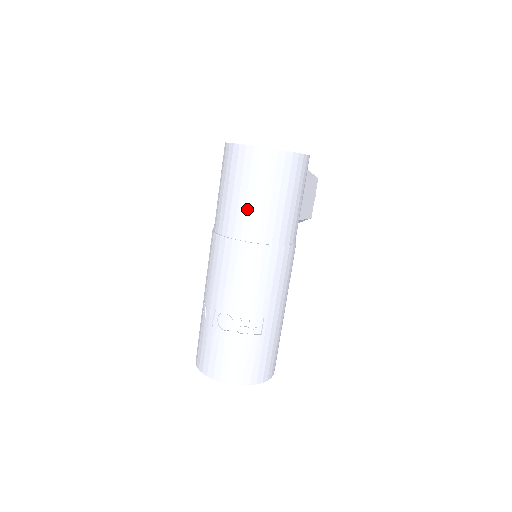
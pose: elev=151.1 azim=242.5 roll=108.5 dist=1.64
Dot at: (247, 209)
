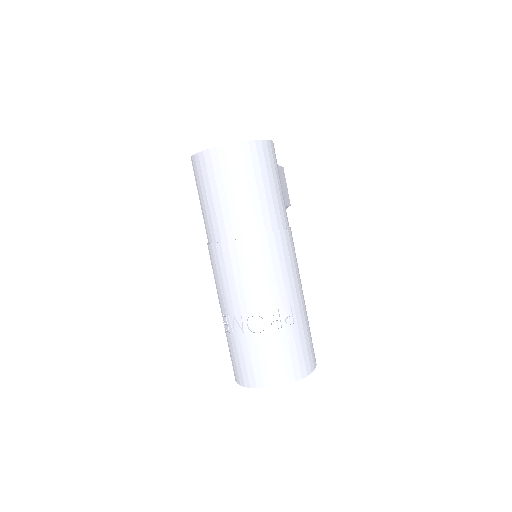
Dot at: (238, 206)
